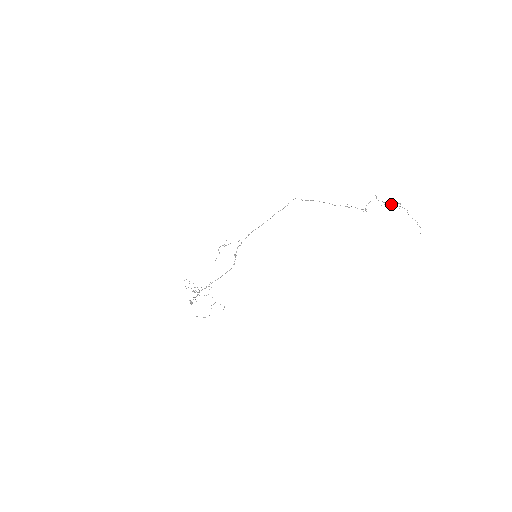
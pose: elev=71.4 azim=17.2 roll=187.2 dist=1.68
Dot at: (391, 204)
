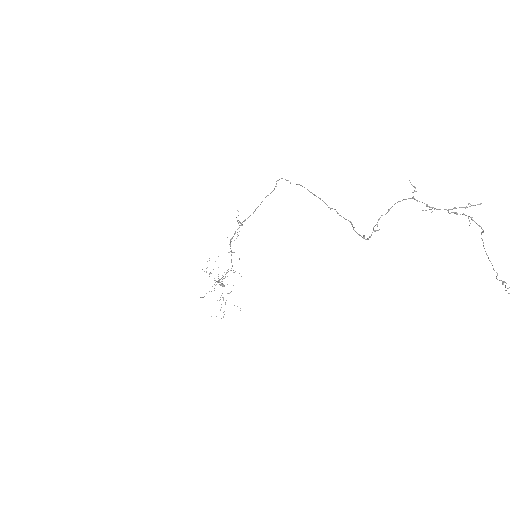
Dot at: occluded
